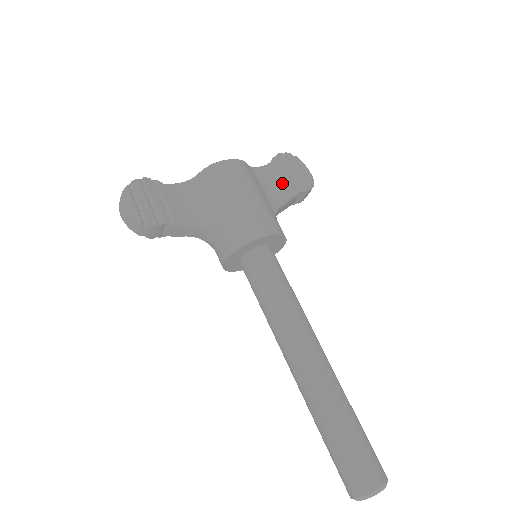
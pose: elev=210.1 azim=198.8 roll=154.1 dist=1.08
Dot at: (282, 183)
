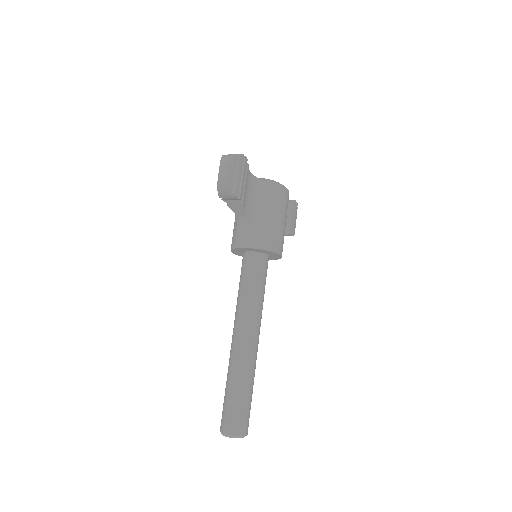
Dot at: (288, 220)
